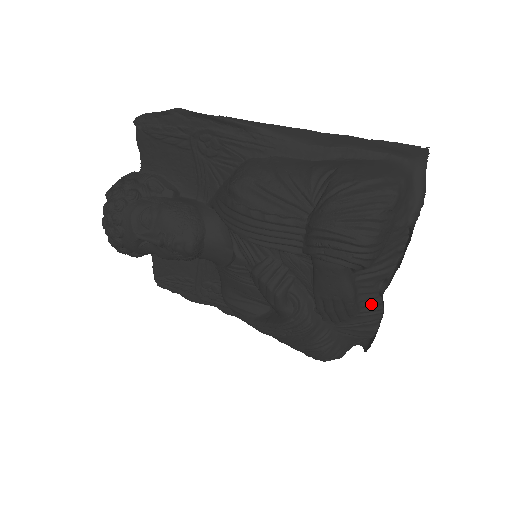
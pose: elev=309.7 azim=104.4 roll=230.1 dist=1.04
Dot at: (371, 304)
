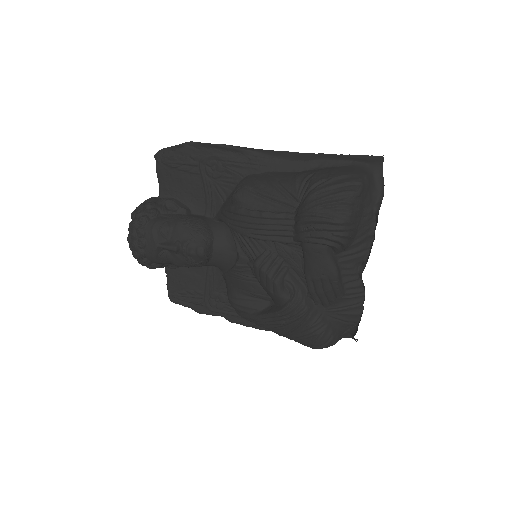
Dot at: (353, 286)
